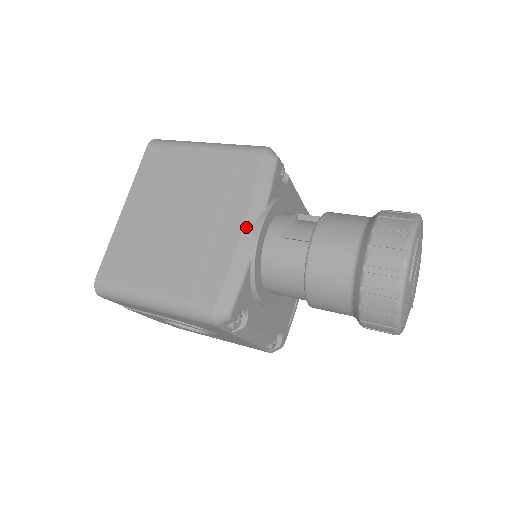
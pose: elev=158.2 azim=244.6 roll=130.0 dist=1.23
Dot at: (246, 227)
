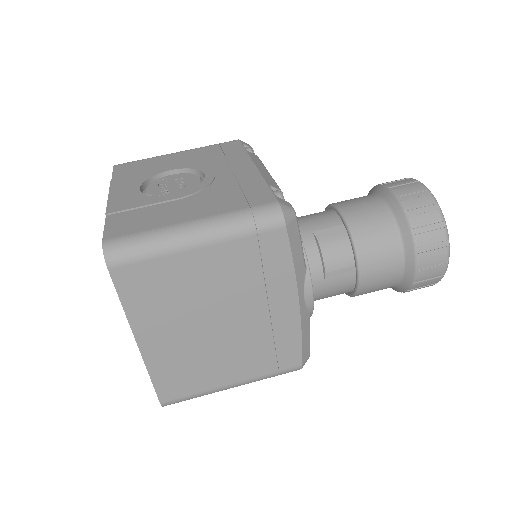
Dot at: (301, 300)
